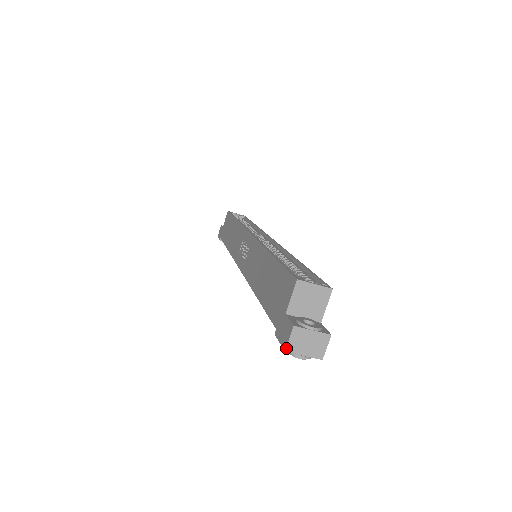
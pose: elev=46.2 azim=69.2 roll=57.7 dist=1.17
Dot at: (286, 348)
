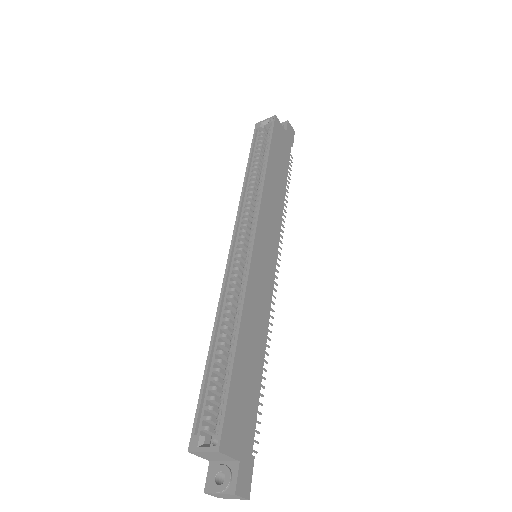
Dot at: (217, 497)
